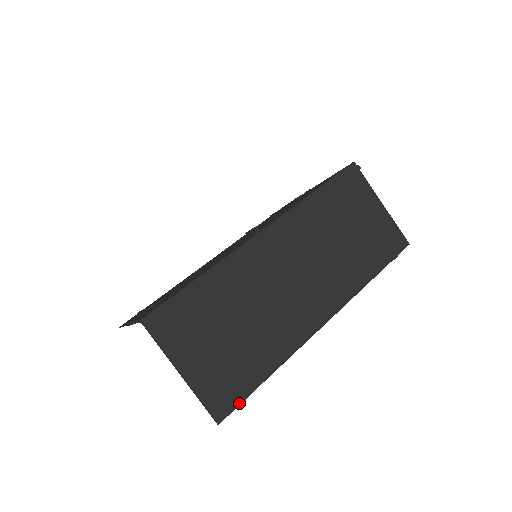
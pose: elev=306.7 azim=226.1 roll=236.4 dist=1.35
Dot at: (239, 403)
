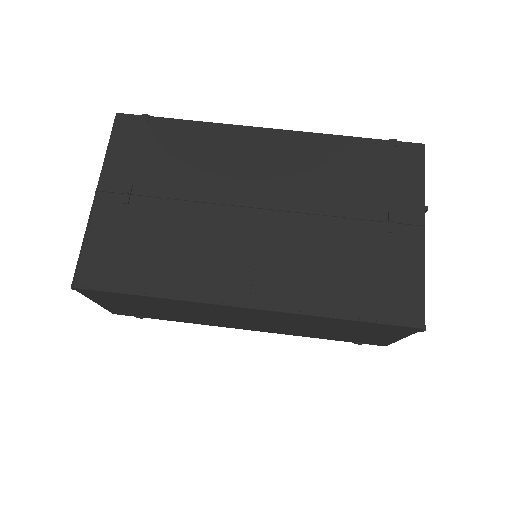
Dot at: occluded
